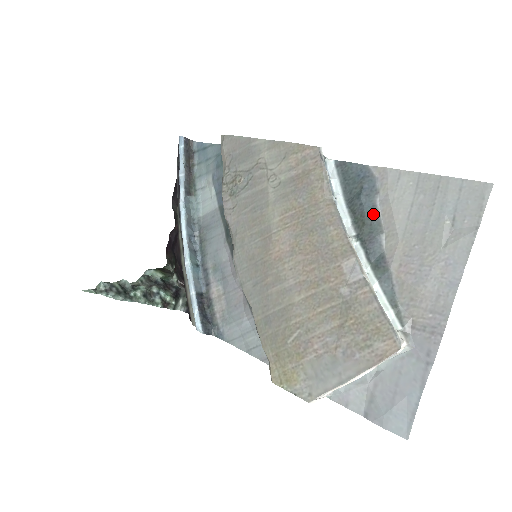
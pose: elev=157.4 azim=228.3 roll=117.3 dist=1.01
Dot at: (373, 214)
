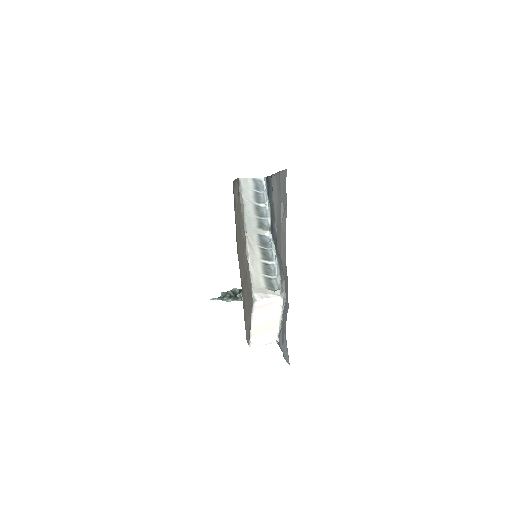
Dot at: (273, 210)
